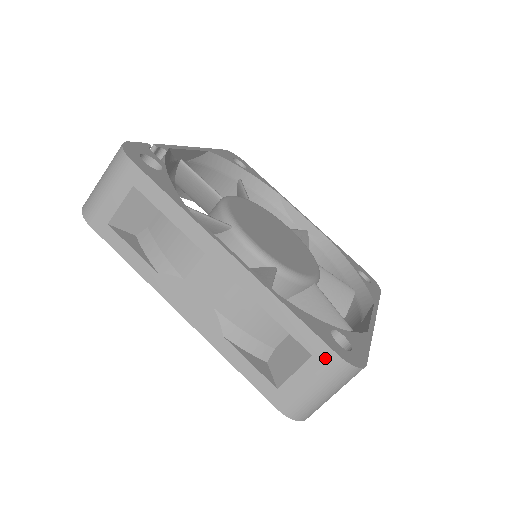
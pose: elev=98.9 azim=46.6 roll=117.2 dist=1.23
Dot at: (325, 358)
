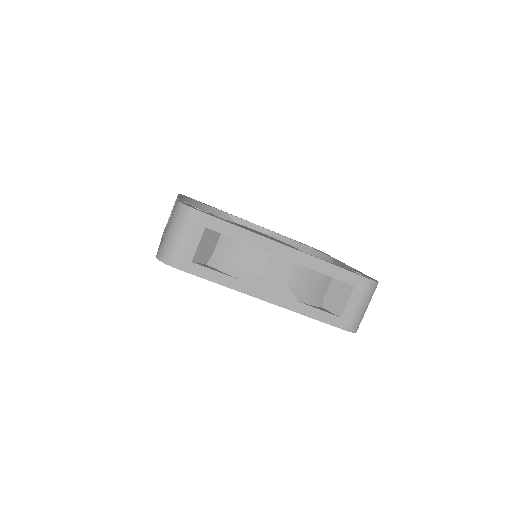
Dot at: (362, 284)
